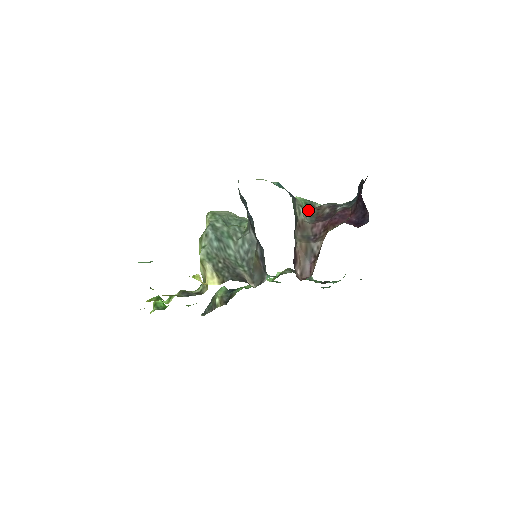
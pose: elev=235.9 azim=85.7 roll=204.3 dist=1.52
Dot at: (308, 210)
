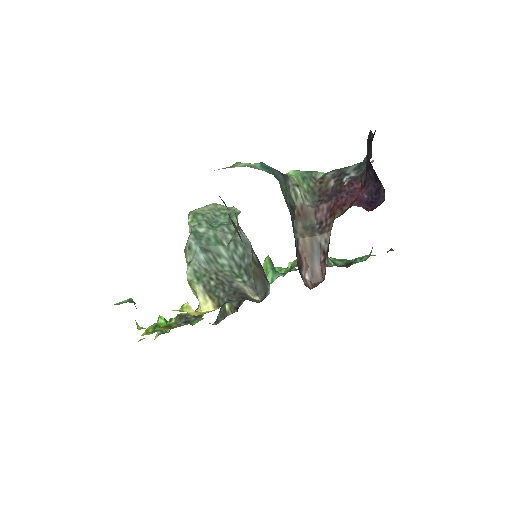
Dot at: (308, 187)
